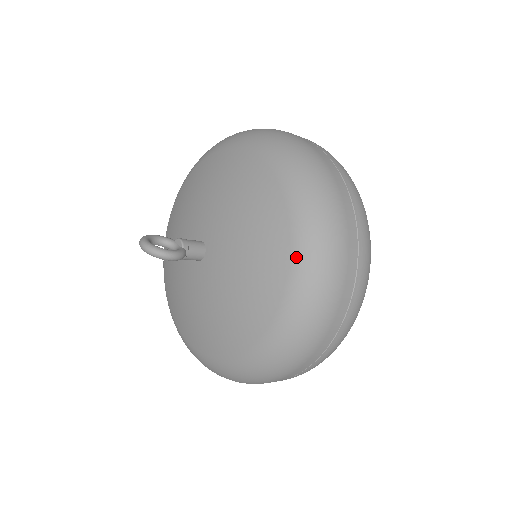
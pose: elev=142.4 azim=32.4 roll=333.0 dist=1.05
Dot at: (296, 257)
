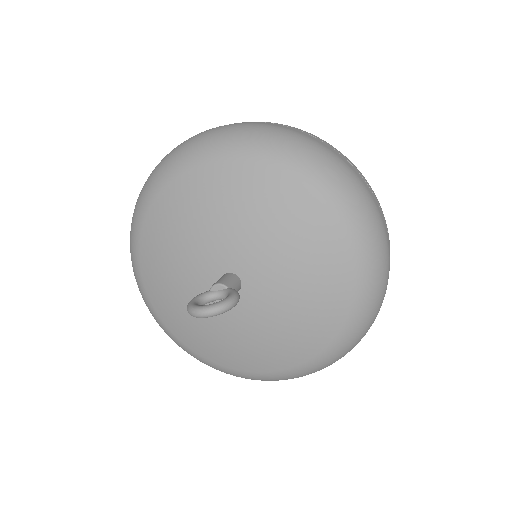
Dot at: (337, 211)
